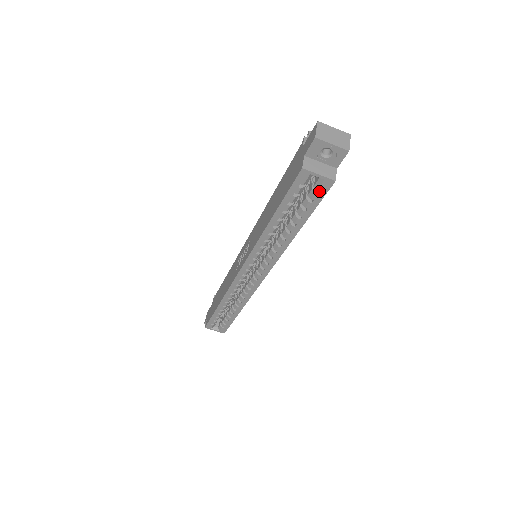
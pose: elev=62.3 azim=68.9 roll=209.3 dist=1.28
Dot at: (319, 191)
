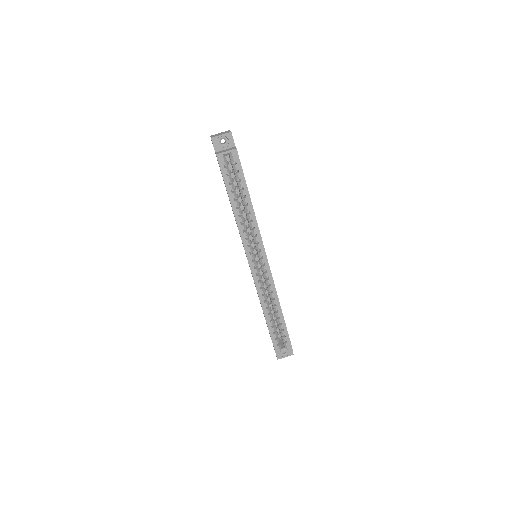
Dot at: (236, 162)
